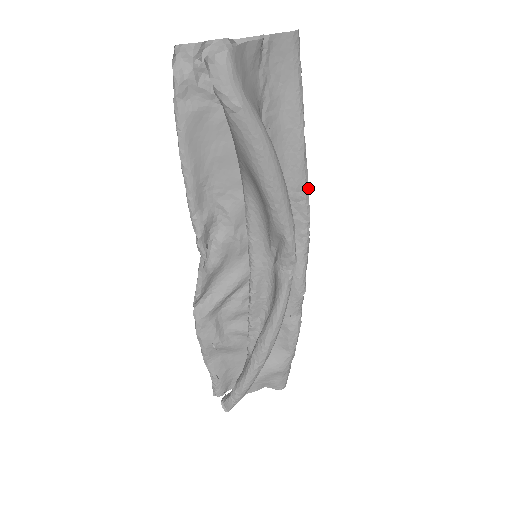
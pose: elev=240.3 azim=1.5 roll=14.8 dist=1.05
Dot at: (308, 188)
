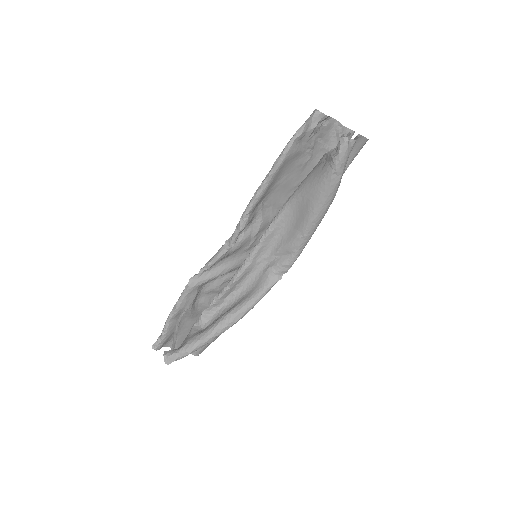
Dot at: occluded
